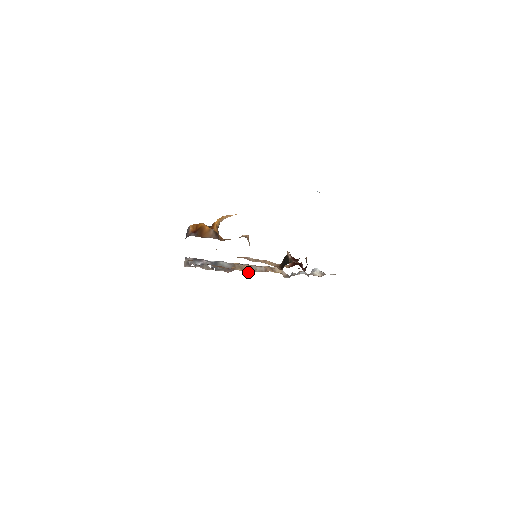
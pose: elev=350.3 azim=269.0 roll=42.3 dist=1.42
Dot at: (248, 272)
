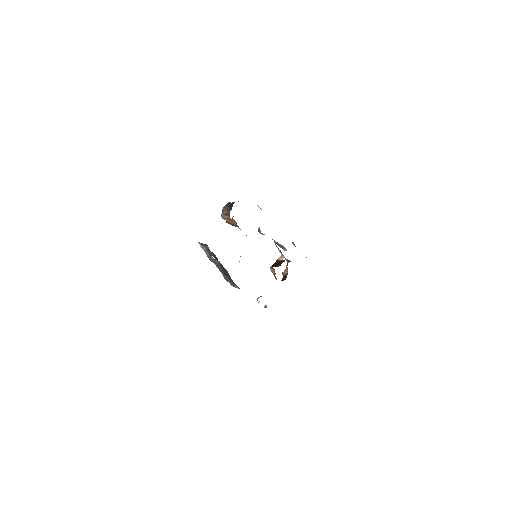
Dot at: occluded
